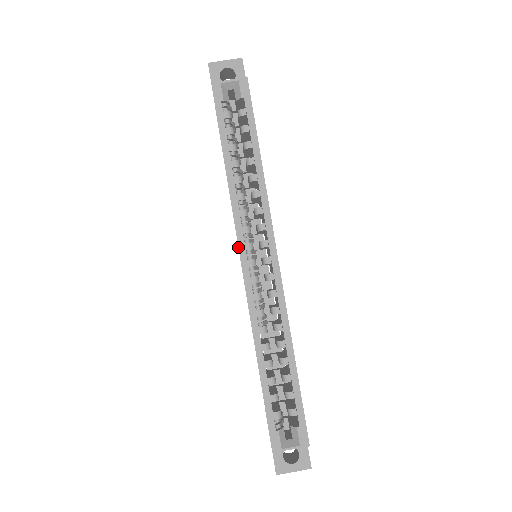
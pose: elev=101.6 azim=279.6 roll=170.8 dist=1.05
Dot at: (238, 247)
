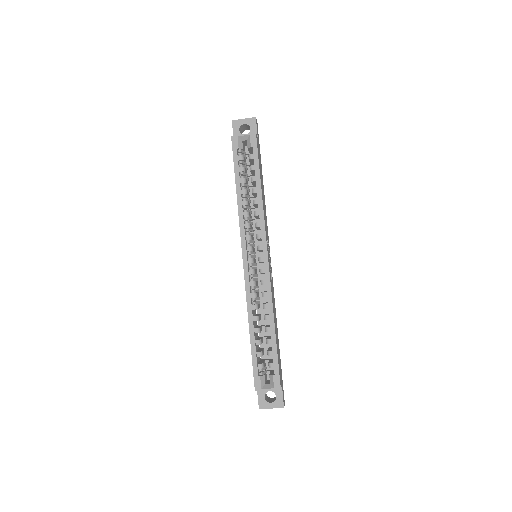
Dot at: occluded
